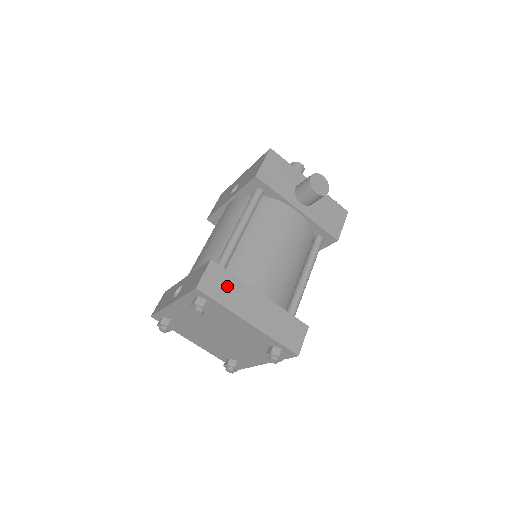
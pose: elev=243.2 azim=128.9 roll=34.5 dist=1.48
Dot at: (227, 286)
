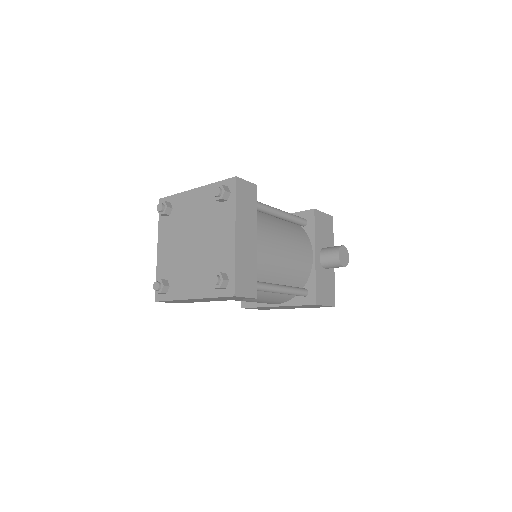
Dot at: (248, 205)
